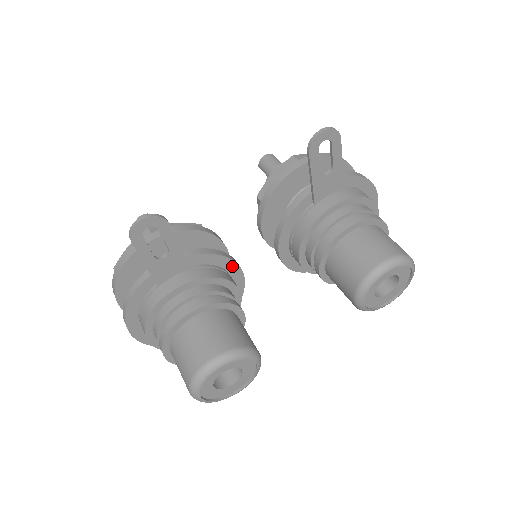
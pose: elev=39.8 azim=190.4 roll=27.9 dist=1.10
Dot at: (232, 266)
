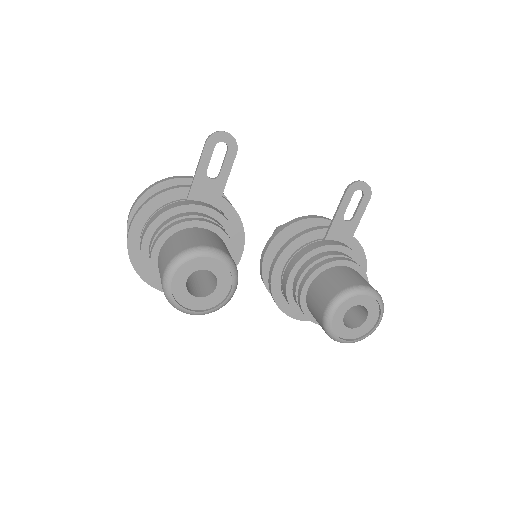
Dot at: (240, 240)
